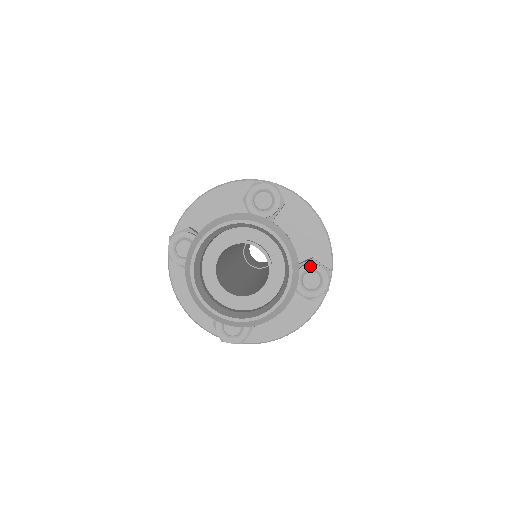
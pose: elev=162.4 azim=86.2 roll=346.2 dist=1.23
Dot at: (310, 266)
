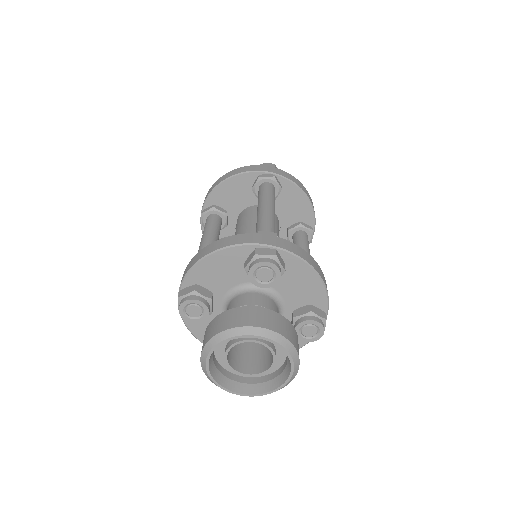
Dot at: (308, 322)
